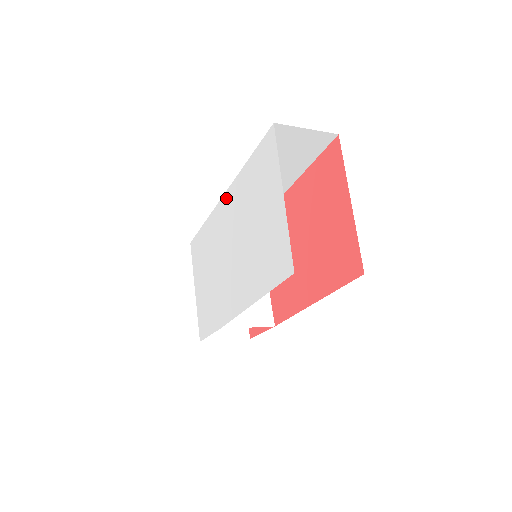
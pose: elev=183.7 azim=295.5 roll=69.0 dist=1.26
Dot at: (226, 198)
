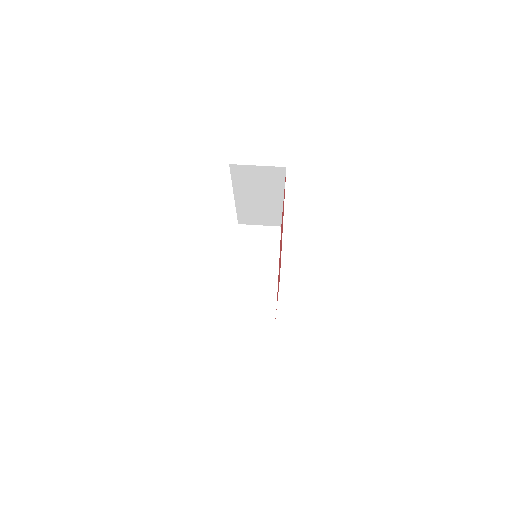
Dot at: occluded
